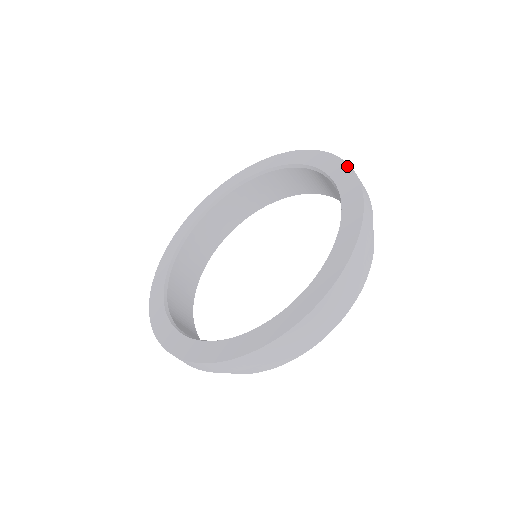
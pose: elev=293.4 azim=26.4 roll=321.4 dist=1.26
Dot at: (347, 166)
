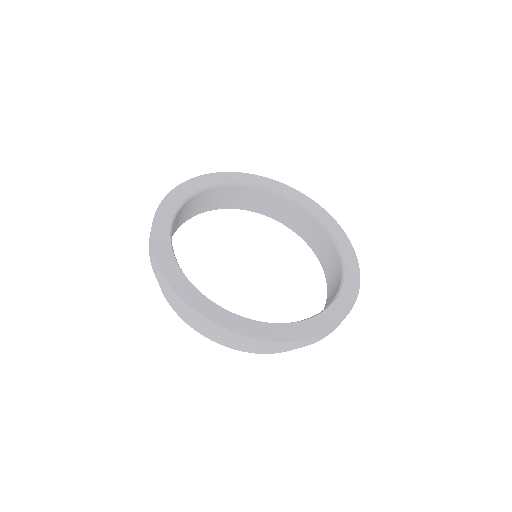
Dot at: (270, 179)
